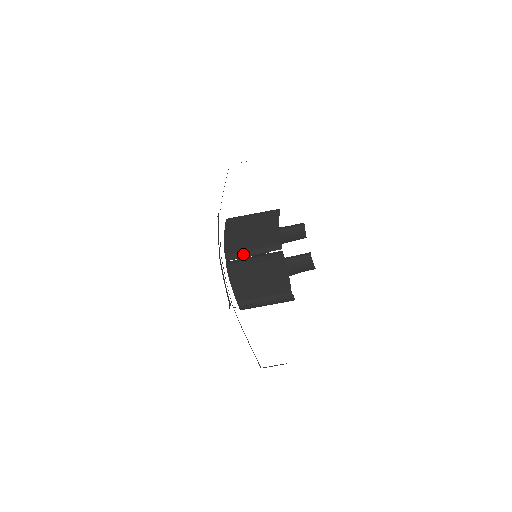
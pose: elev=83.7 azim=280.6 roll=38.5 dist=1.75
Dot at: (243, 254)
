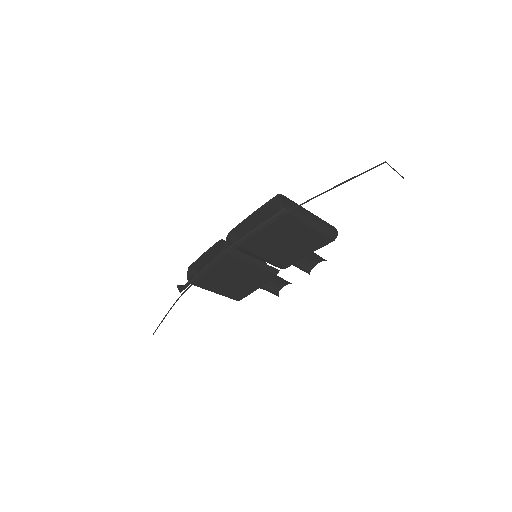
Dot at: (248, 253)
